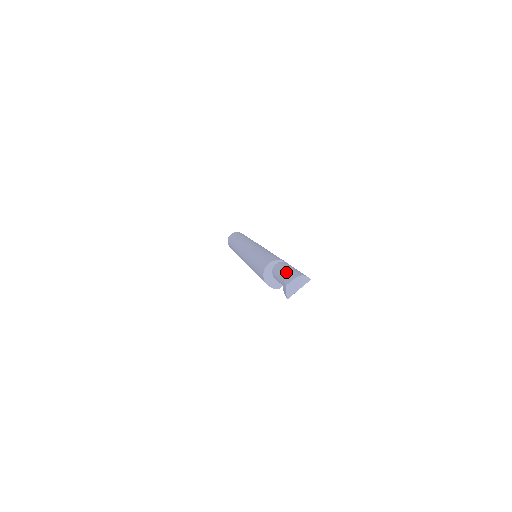
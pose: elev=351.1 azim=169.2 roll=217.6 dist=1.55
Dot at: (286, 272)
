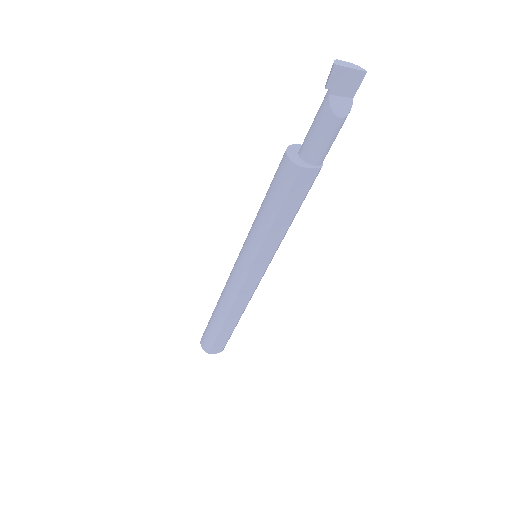
Dot at: occluded
